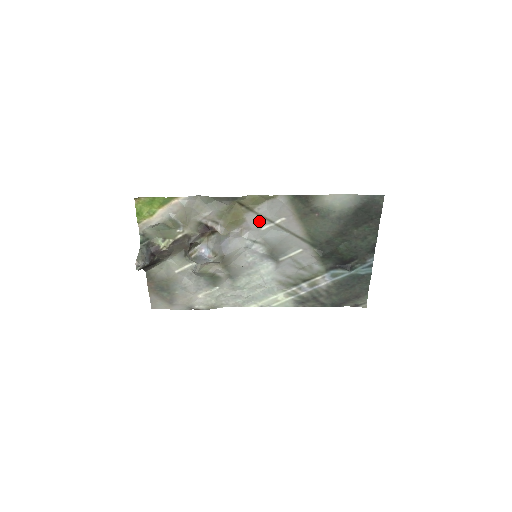
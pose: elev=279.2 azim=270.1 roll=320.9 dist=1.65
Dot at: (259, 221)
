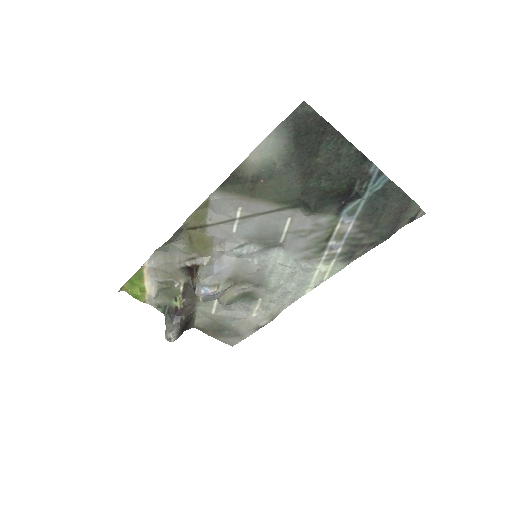
Dot at: (223, 228)
